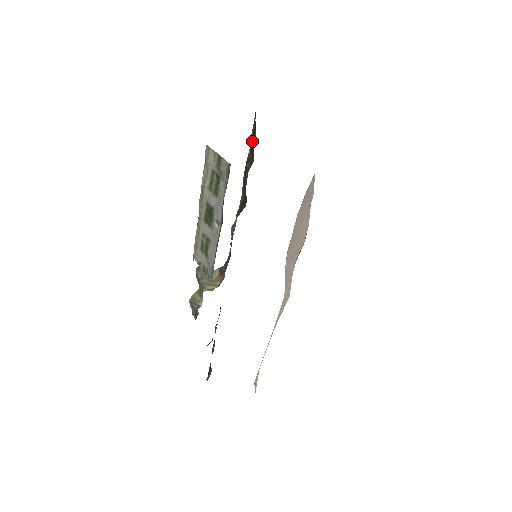
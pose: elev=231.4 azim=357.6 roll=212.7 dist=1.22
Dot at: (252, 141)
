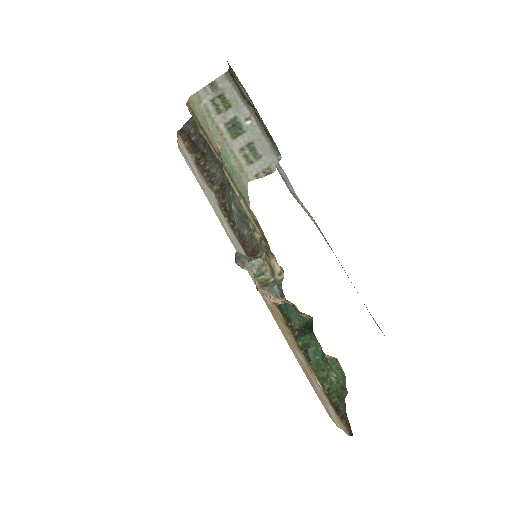
Dot at: (192, 145)
